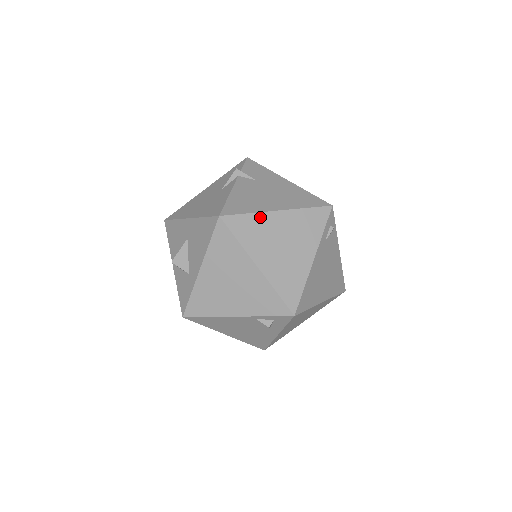
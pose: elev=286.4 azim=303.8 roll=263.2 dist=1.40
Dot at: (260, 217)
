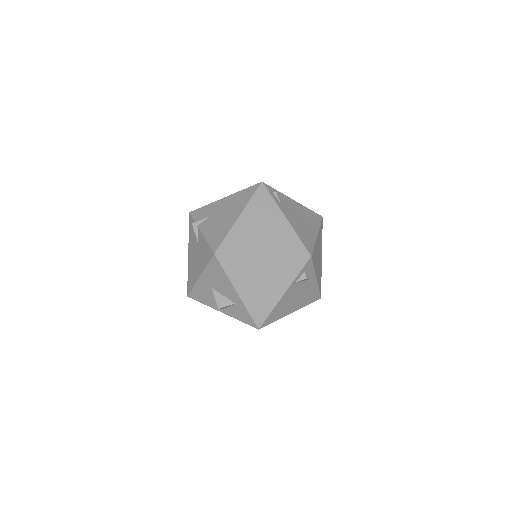
Dot at: (234, 230)
